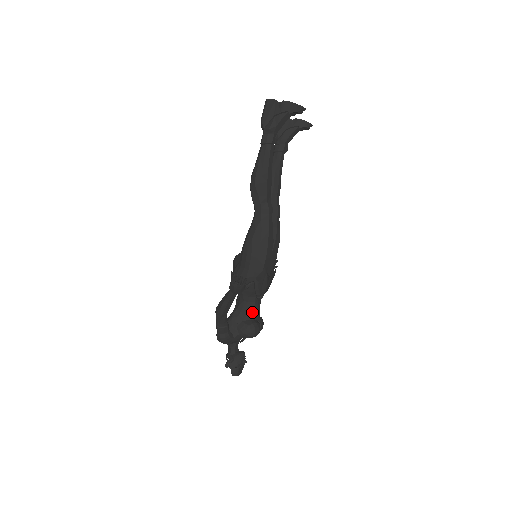
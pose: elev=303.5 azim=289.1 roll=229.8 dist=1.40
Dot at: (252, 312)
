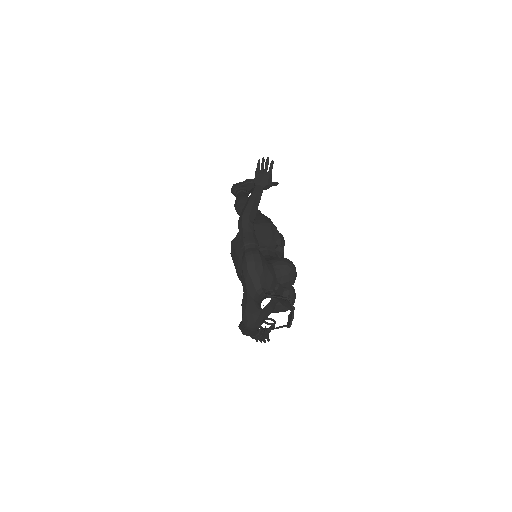
Dot at: occluded
